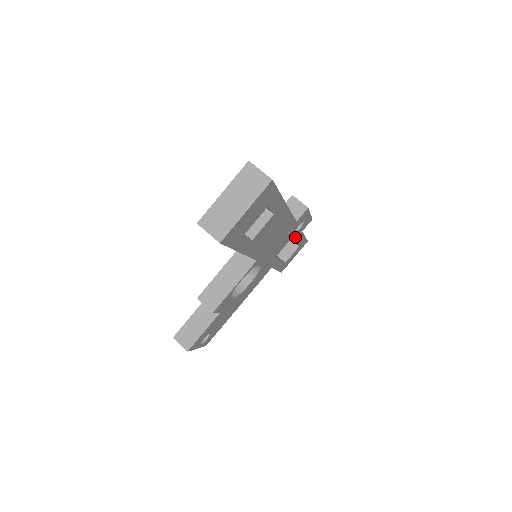
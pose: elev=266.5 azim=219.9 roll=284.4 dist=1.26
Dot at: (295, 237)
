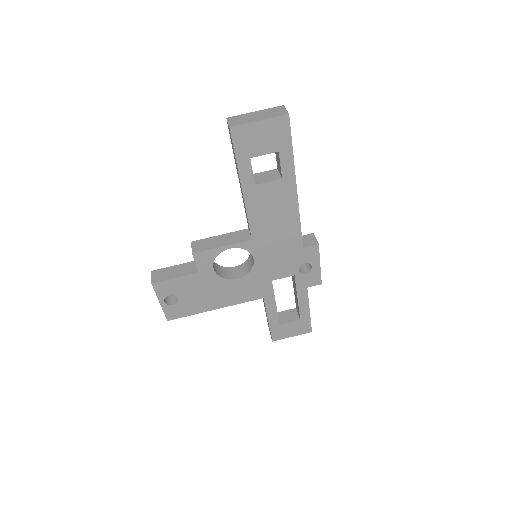
Dot at: (298, 284)
